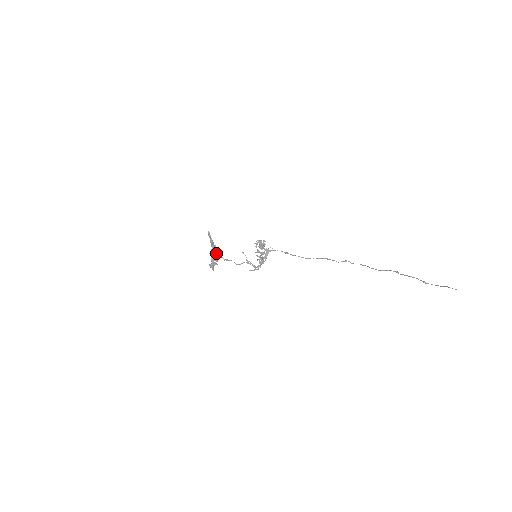
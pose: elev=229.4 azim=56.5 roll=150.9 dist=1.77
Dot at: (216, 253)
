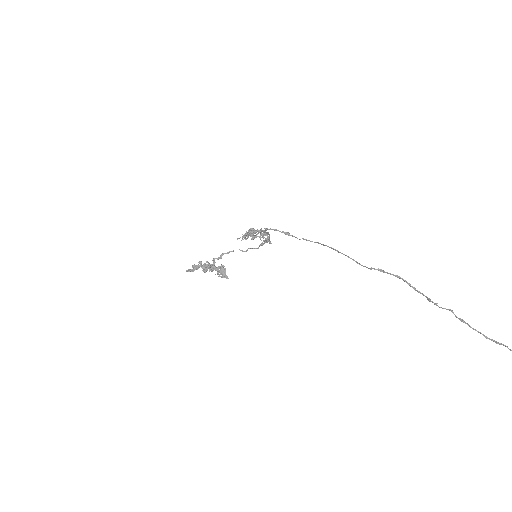
Dot at: (214, 264)
